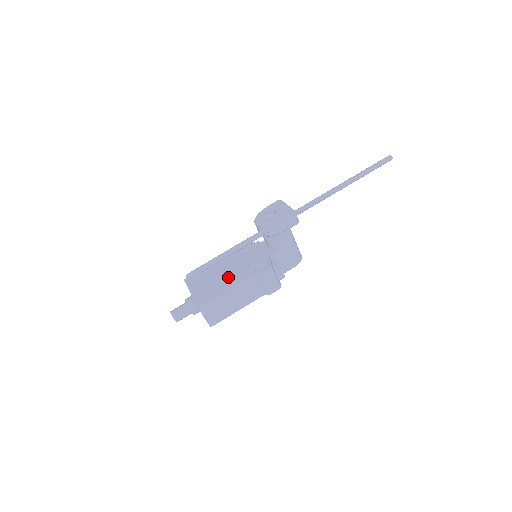
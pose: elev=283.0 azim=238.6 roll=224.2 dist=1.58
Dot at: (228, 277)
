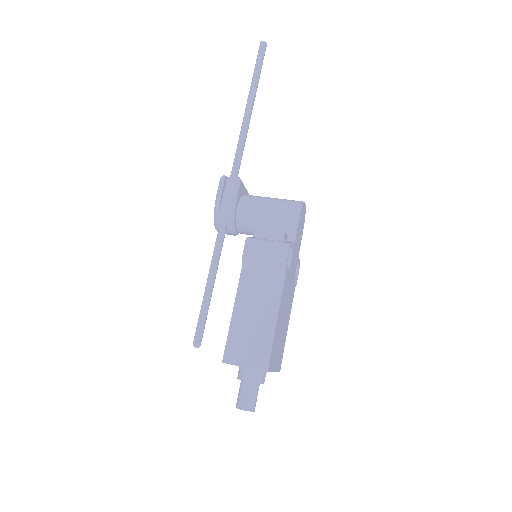
Dot at: occluded
